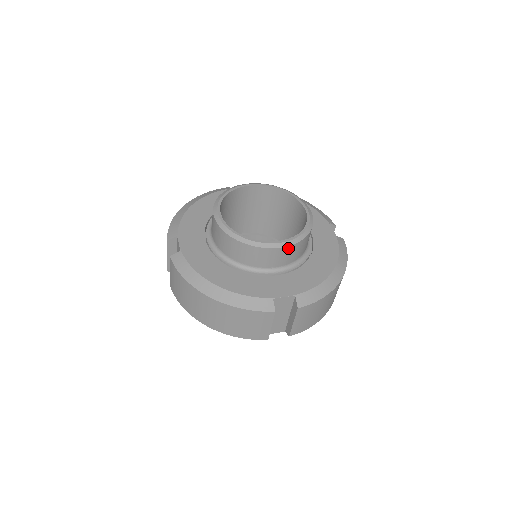
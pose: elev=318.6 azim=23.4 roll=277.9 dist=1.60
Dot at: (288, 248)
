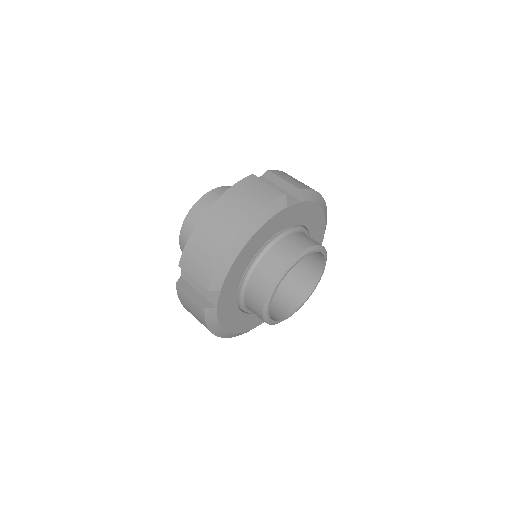
Dot at: occluded
